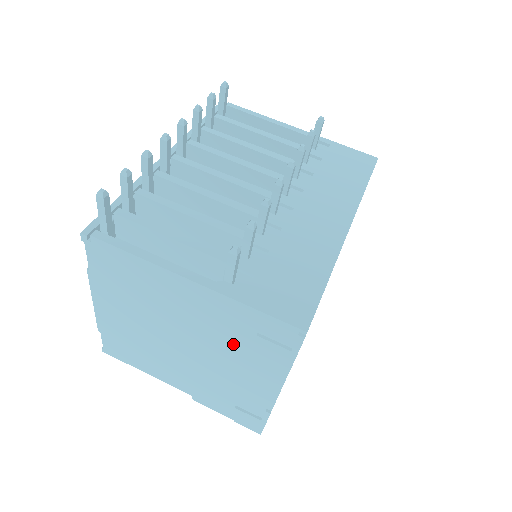
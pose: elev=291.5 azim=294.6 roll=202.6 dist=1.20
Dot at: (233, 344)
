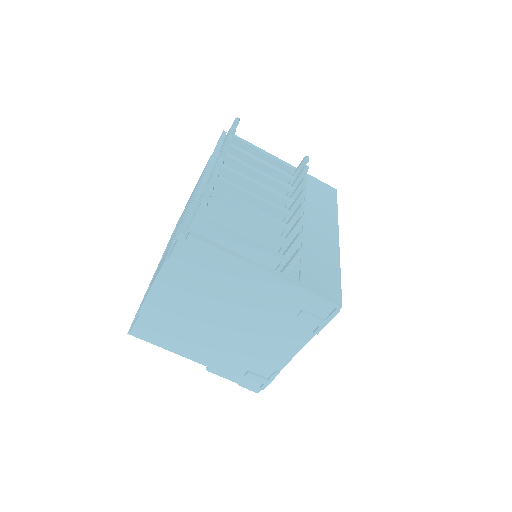
Dot at: (276, 319)
